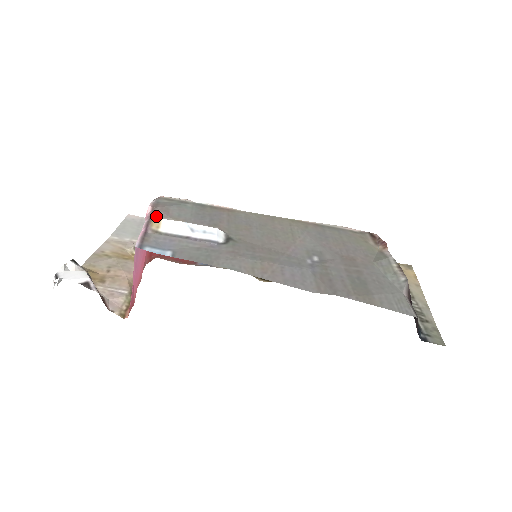
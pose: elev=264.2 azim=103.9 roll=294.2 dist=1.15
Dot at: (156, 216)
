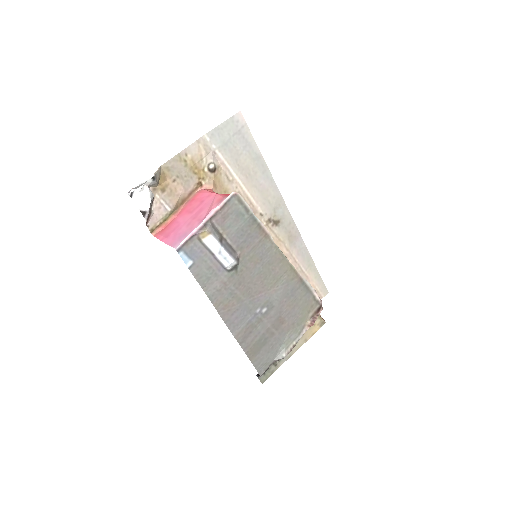
Dot at: (214, 220)
